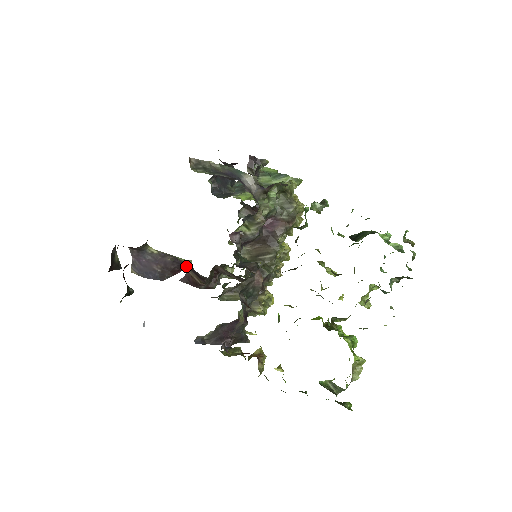
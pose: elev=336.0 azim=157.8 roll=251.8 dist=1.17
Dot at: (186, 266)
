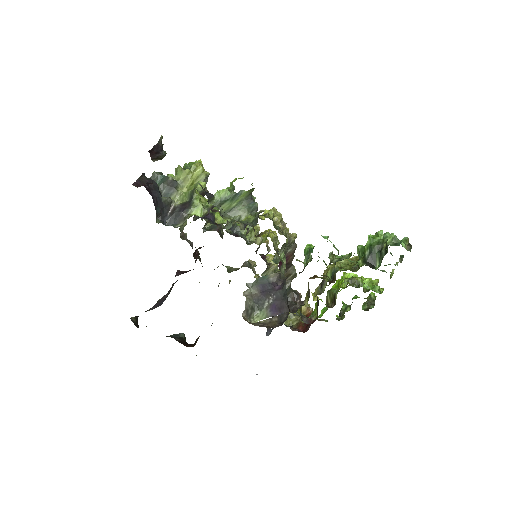
Dot at: occluded
